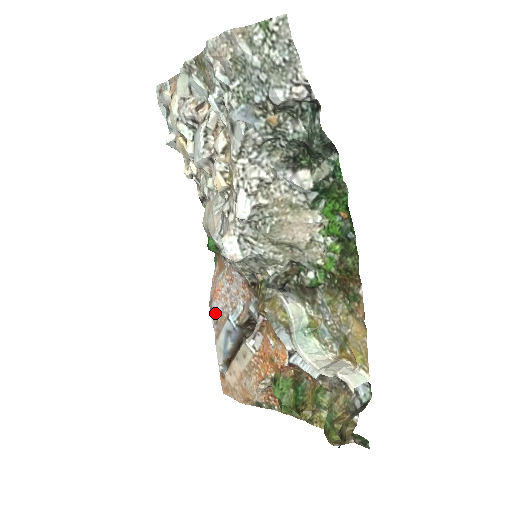
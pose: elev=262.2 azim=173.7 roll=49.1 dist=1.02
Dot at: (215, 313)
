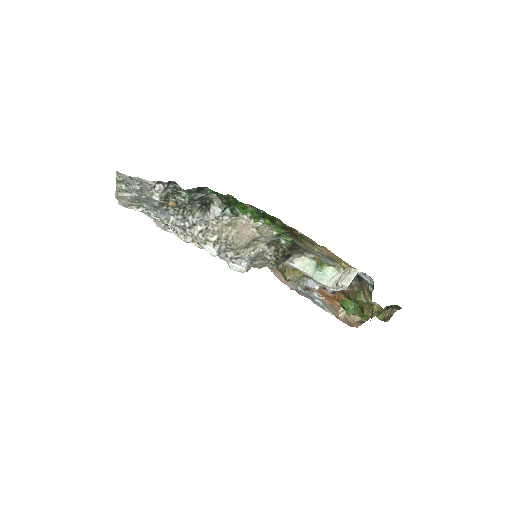
Dot at: (296, 290)
